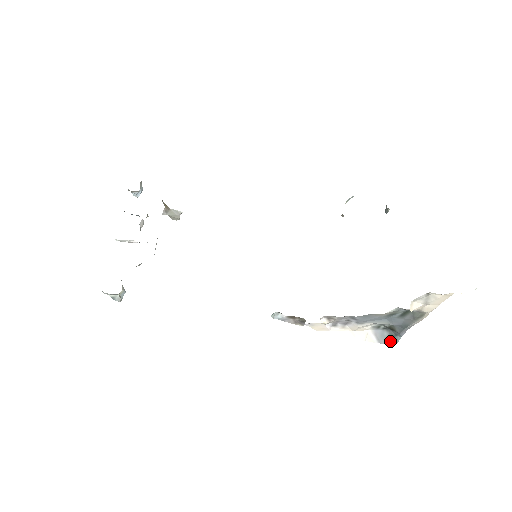
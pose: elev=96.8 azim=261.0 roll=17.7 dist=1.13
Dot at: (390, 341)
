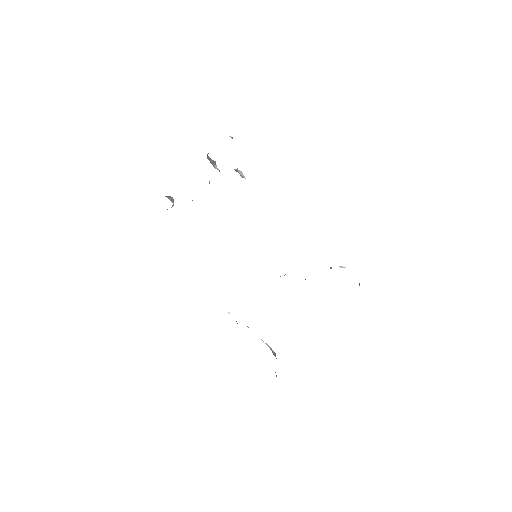
Dot at: (273, 353)
